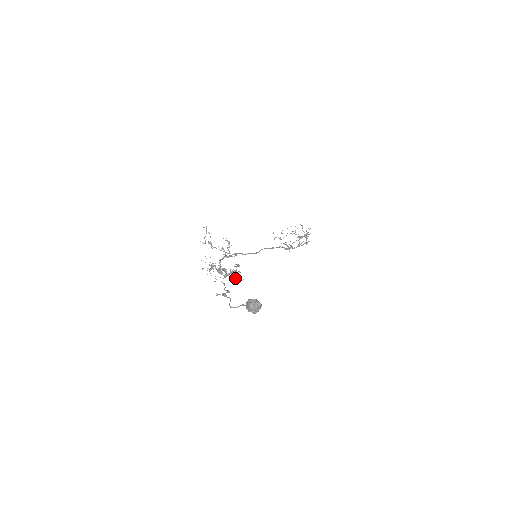
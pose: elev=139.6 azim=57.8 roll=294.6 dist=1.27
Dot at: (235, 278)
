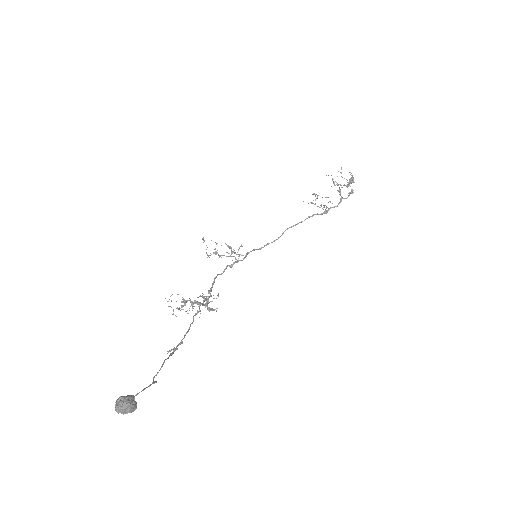
Dot at: (210, 309)
